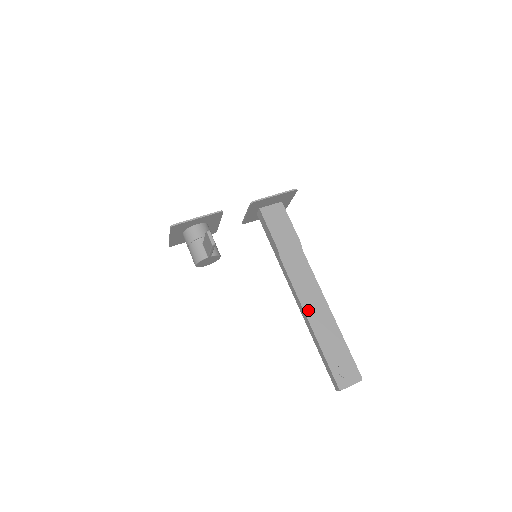
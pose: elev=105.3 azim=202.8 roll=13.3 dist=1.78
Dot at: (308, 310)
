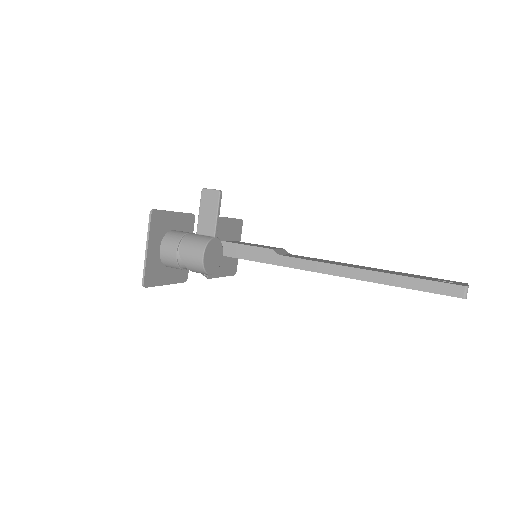
Dot at: (353, 267)
